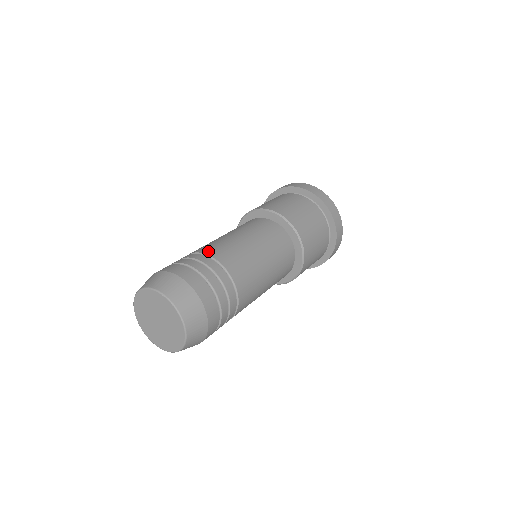
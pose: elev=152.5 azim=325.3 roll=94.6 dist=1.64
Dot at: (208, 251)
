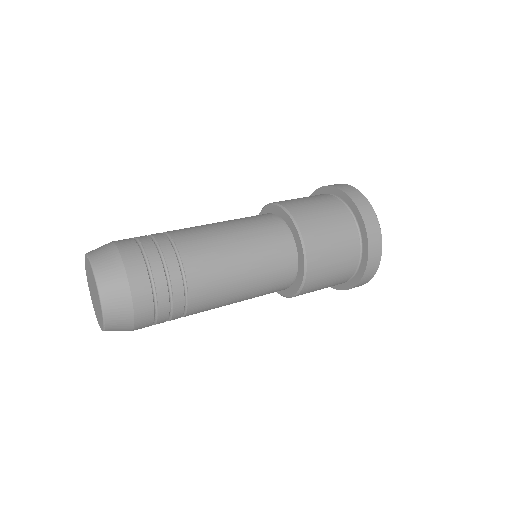
Dot at: occluded
